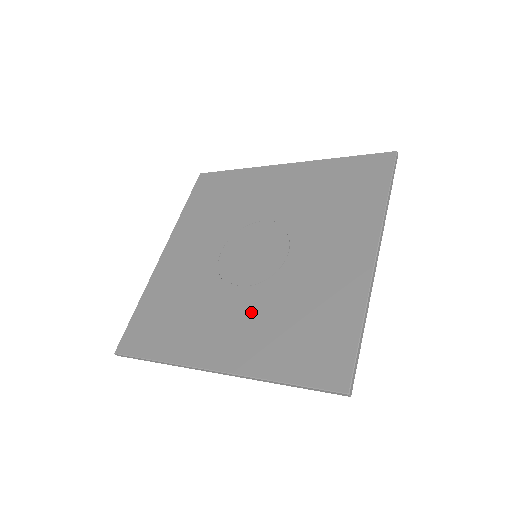
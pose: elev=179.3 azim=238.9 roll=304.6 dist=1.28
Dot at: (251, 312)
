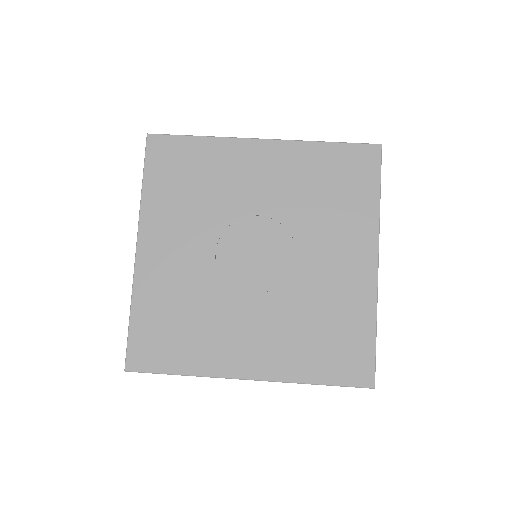
Dot at: (271, 321)
